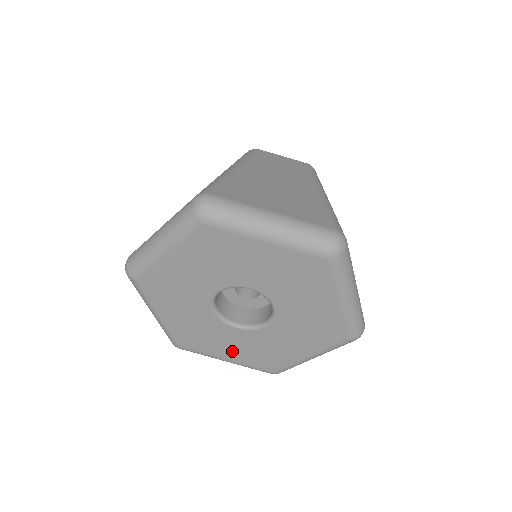
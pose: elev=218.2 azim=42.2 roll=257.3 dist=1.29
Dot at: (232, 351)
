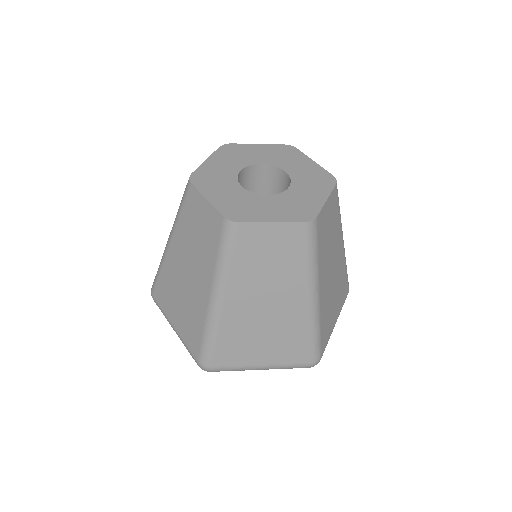
Dot at: occluded
